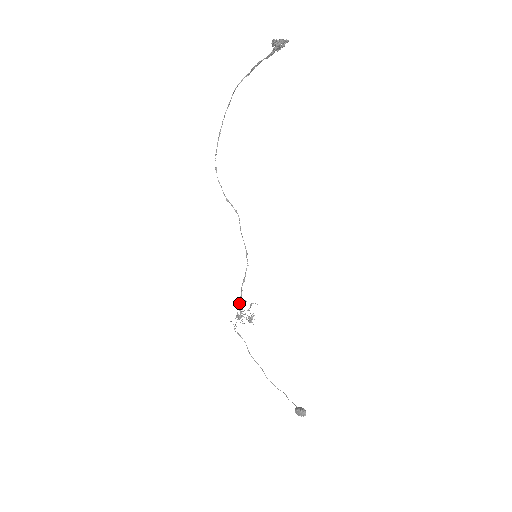
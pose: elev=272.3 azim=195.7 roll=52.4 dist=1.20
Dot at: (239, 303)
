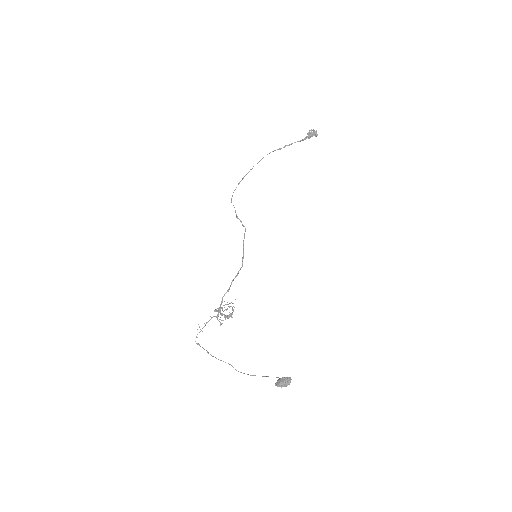
Dot at: occluded
